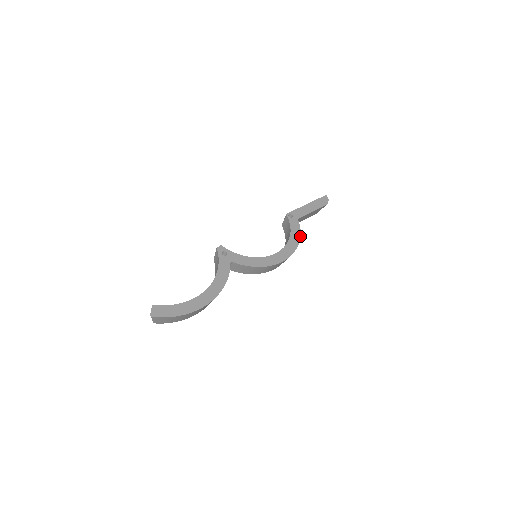
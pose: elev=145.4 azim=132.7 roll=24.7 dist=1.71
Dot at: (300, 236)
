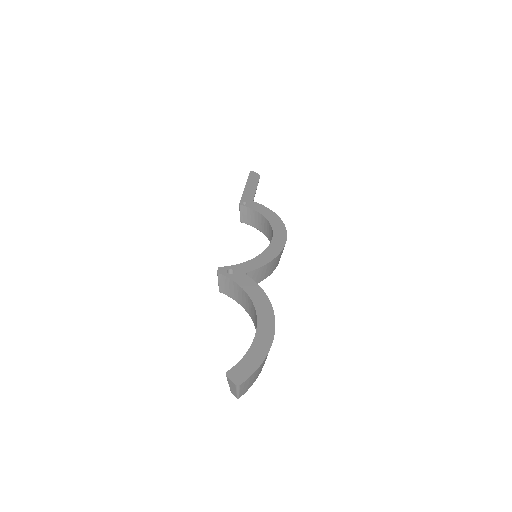
Dot at: (273, 212)
